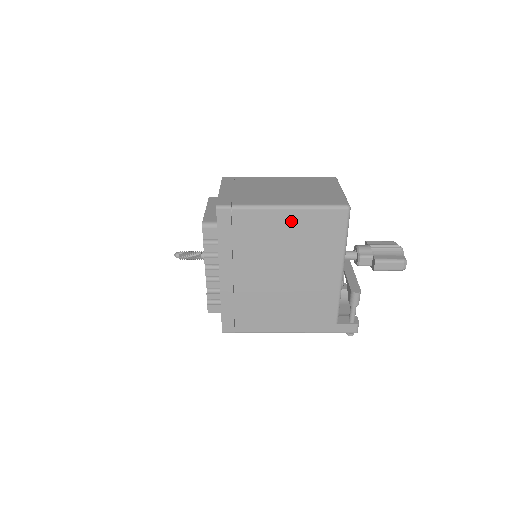
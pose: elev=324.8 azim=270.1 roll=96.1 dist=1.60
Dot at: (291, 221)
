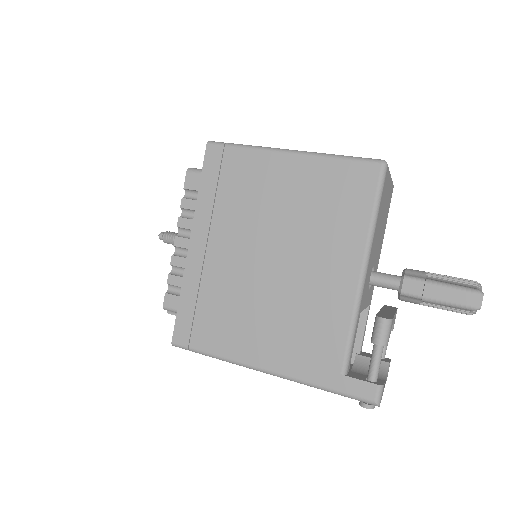
Dot at: (297, 173)
